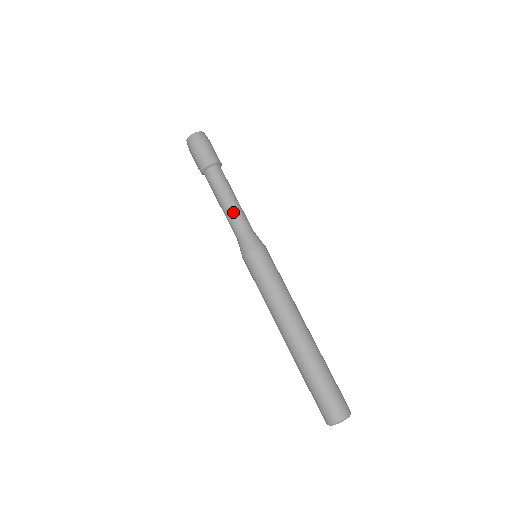
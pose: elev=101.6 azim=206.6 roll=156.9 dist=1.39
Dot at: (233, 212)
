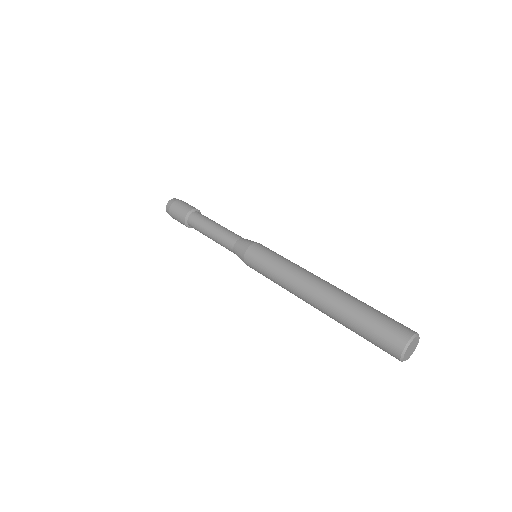
Dot at: (225, 229)
